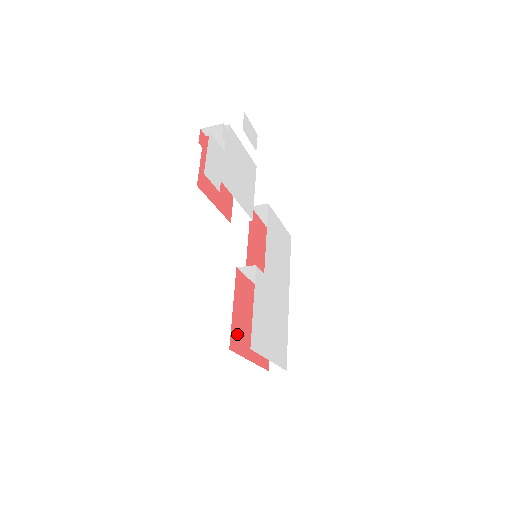
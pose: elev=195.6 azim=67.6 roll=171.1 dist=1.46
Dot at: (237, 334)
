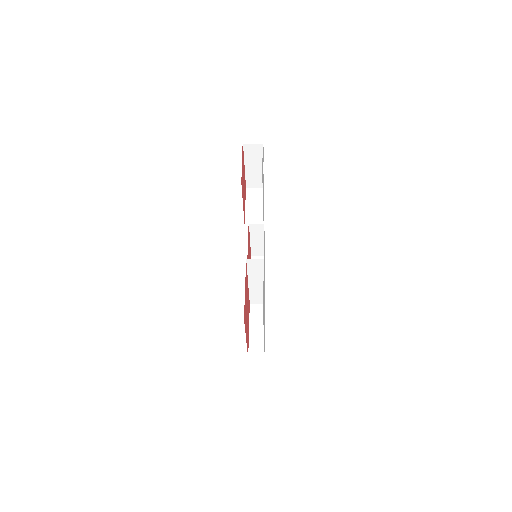
Dot at: (245, 311)
